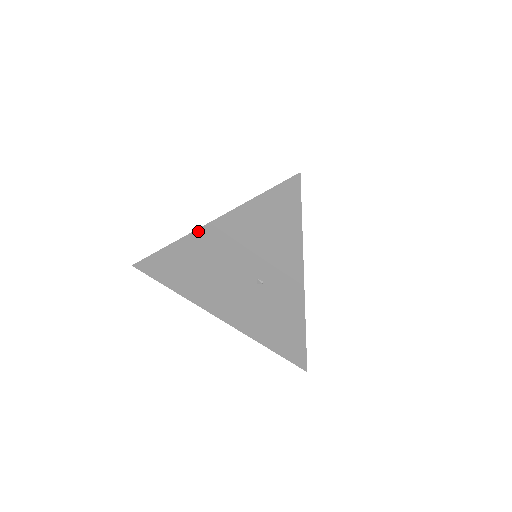
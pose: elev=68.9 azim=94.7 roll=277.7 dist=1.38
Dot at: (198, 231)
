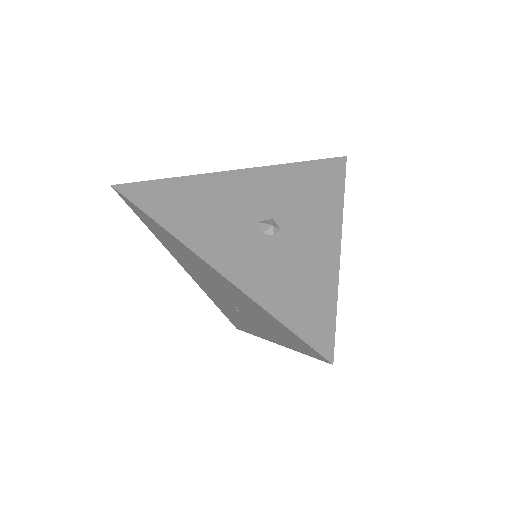
Dot at: (201, 259)
